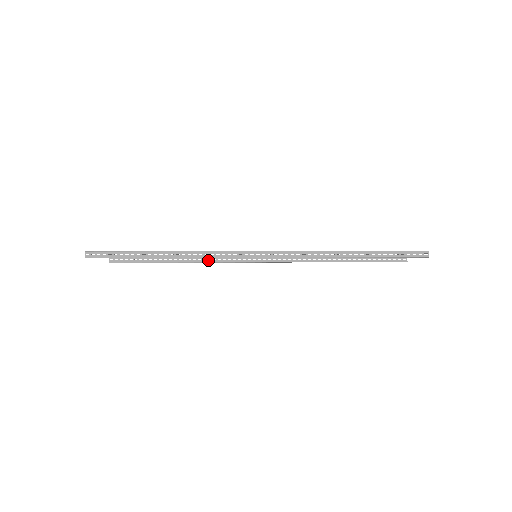
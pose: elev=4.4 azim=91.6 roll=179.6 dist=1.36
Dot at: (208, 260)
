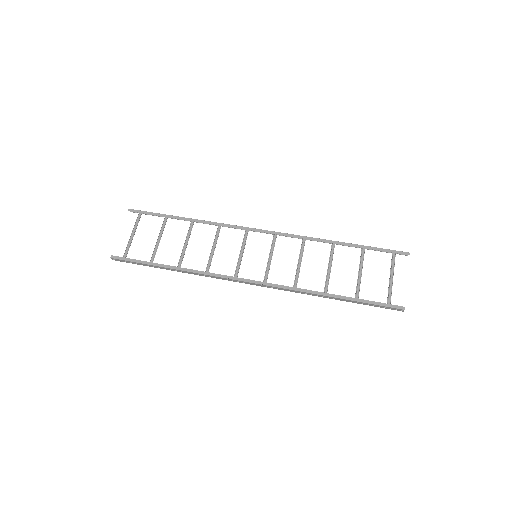
Dot at: (217, 224)
